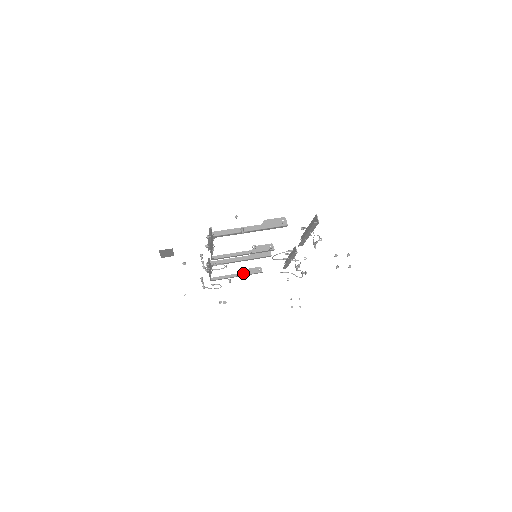
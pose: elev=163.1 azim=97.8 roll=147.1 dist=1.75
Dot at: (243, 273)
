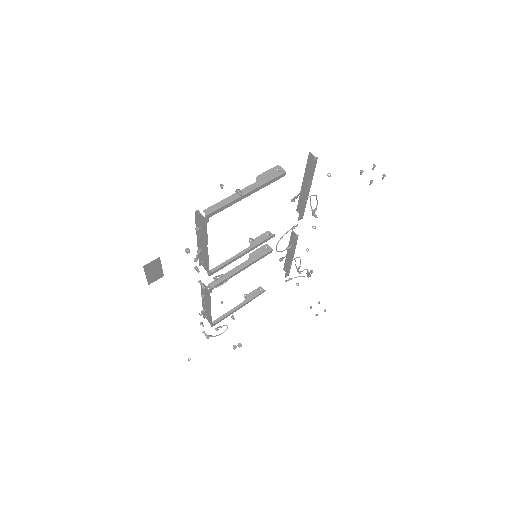
Dot at: (244, 301)
